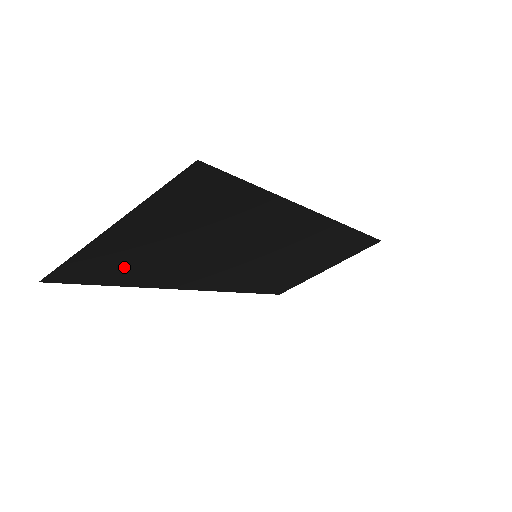
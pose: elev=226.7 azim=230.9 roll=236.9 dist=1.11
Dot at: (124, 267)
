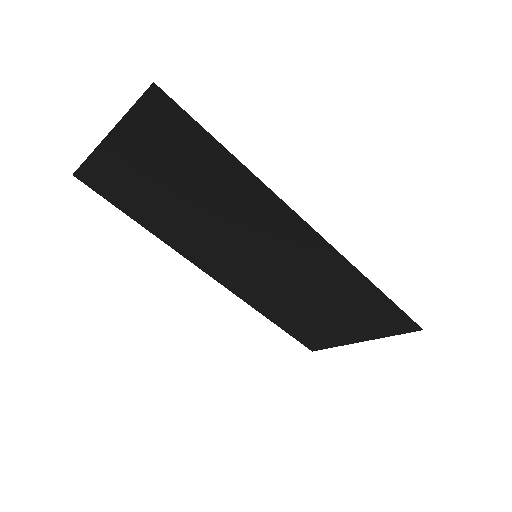
Dot at: (132, 195)
